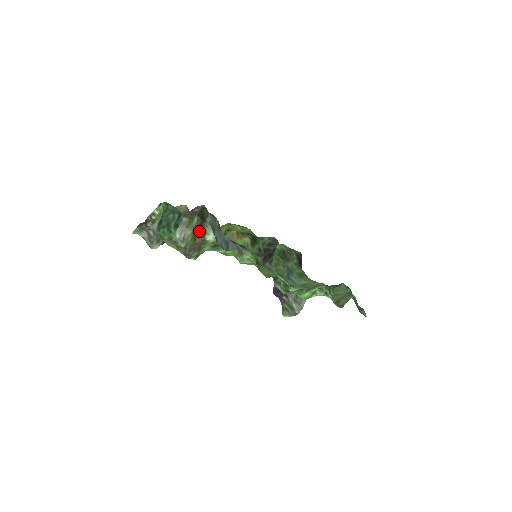
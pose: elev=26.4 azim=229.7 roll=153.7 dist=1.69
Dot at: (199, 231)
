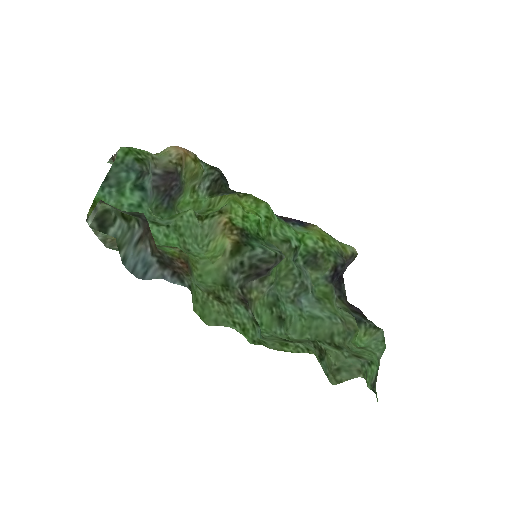
Dot at: occluded
